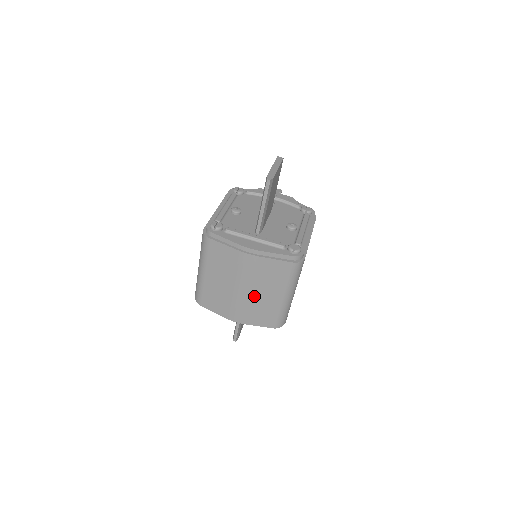
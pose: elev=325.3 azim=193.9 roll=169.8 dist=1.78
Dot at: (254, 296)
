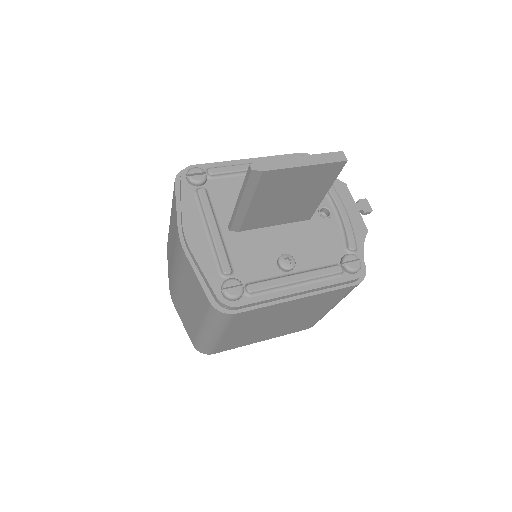
Dot at: (182, 292)
